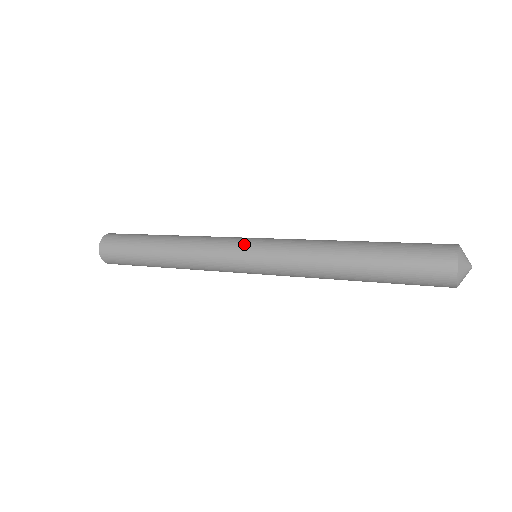
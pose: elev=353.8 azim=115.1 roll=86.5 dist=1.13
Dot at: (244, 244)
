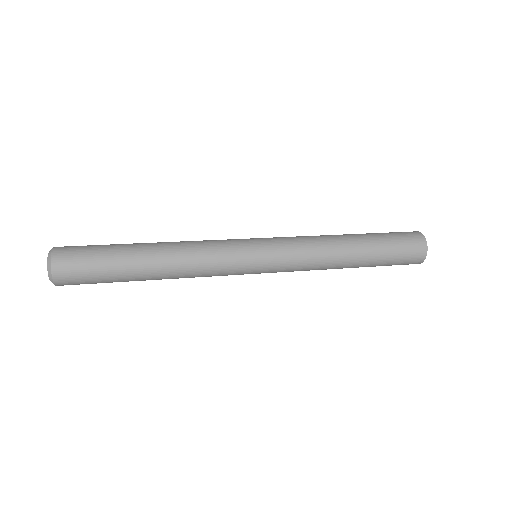
Dot at: (253, 254)
